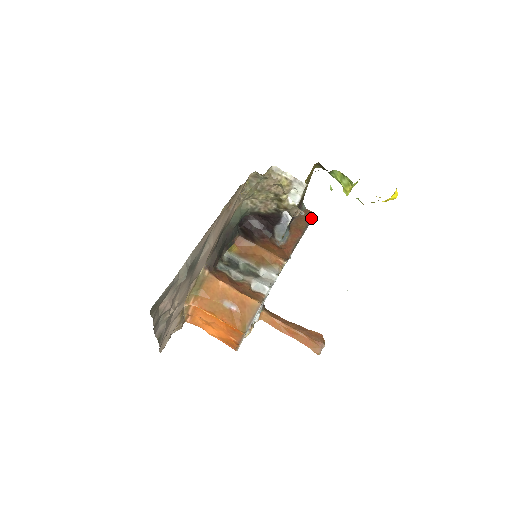
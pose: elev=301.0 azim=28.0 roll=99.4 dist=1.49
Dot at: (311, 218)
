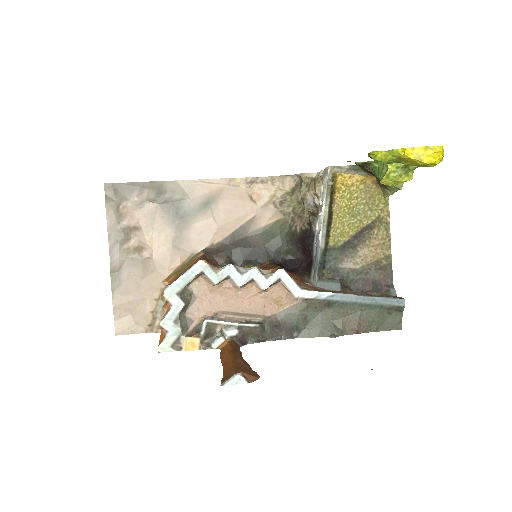
Dot at: (391, 297)
